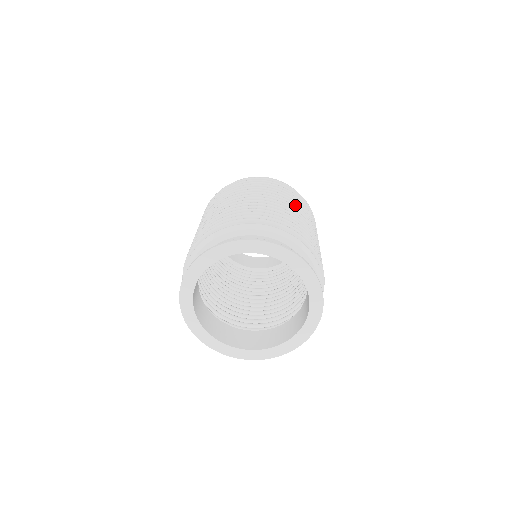
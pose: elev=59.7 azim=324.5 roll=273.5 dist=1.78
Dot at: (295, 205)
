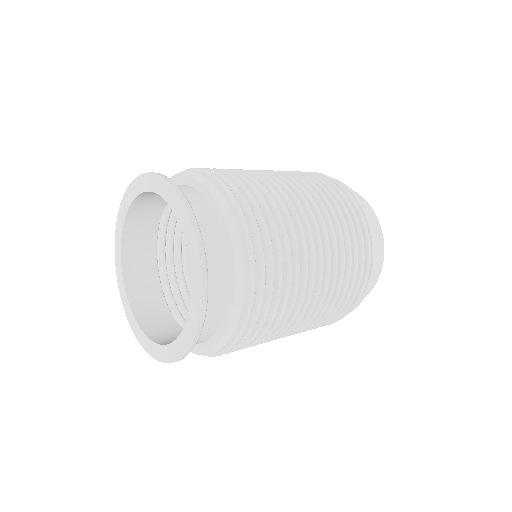
Dot at: (290, 177)
